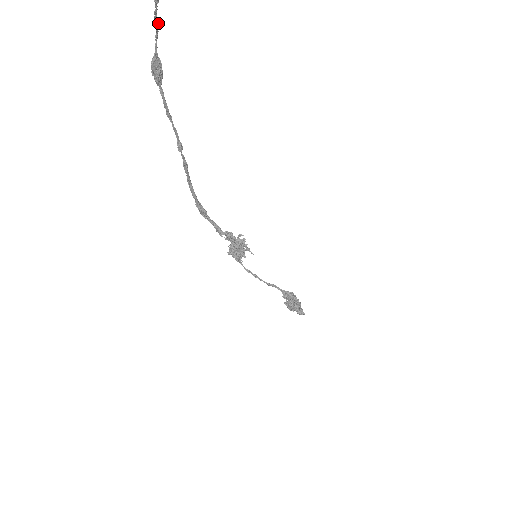
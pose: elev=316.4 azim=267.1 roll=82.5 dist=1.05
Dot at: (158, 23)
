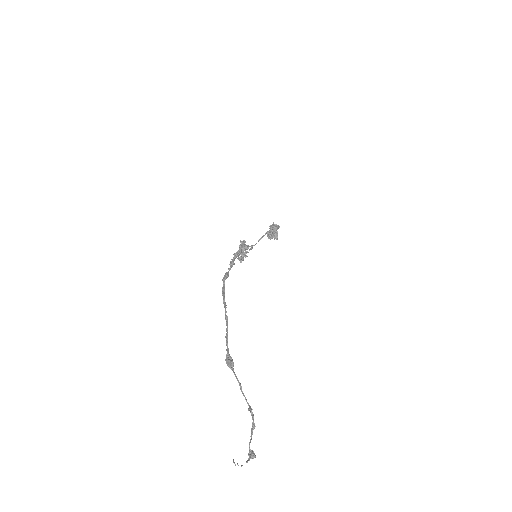
Dot at: (241, 386)
